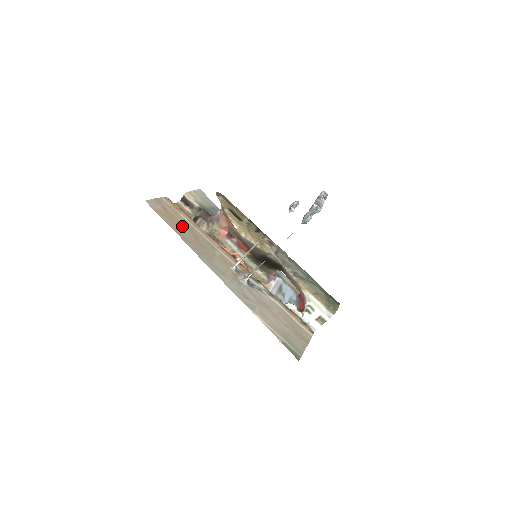
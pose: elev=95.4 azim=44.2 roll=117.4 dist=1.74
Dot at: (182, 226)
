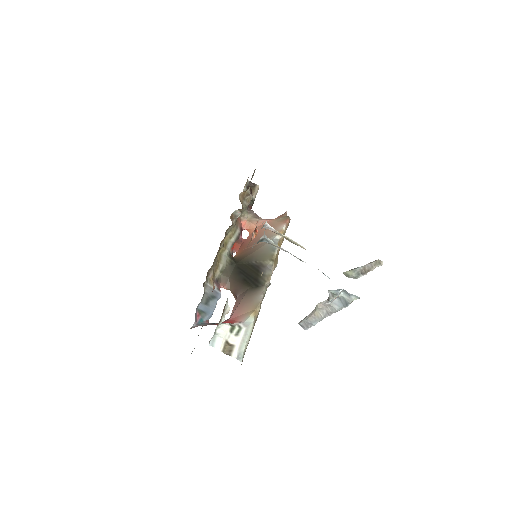
Dot at: occluded
